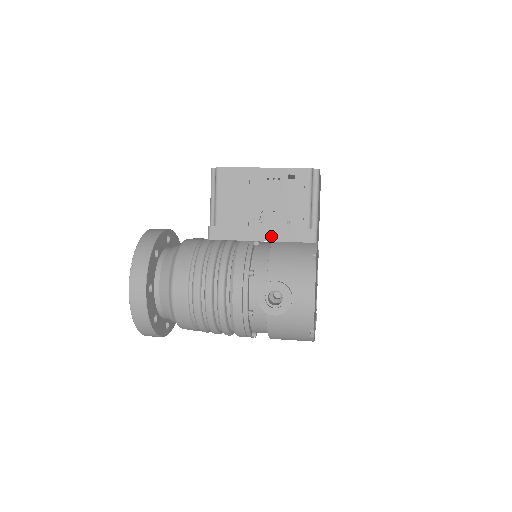
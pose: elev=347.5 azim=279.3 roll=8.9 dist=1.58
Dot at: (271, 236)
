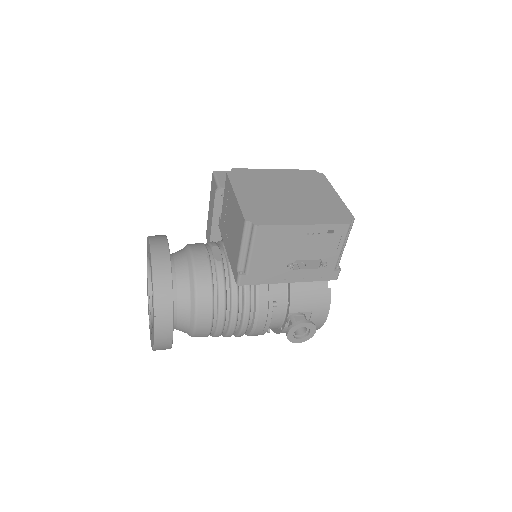
Dot at: (298, 277)
